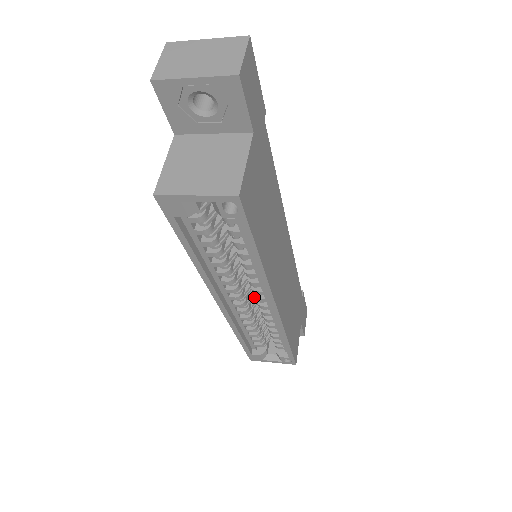
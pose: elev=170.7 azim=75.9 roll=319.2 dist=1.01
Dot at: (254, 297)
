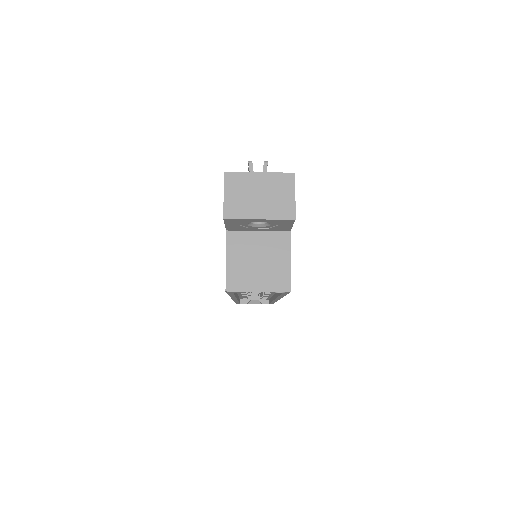
Dot at: occluded
